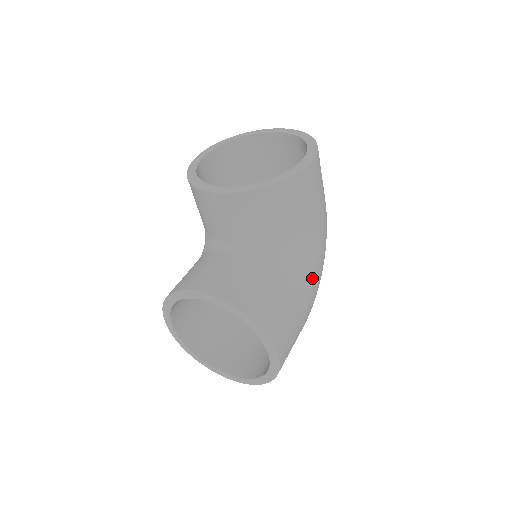
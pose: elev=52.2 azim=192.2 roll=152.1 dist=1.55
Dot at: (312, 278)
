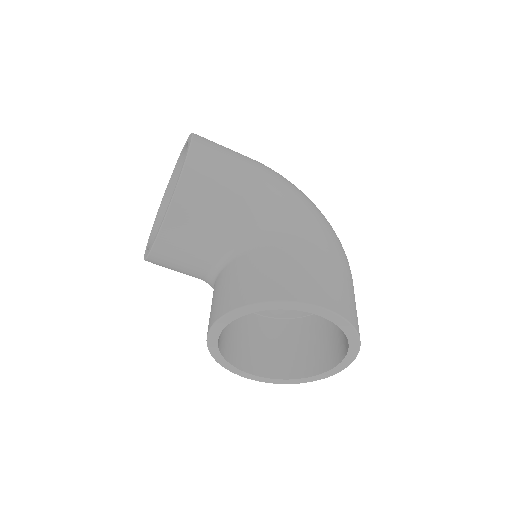
Dot at: (301, 221)
